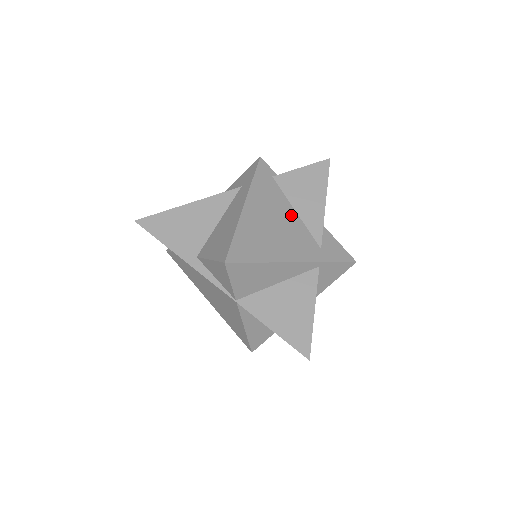
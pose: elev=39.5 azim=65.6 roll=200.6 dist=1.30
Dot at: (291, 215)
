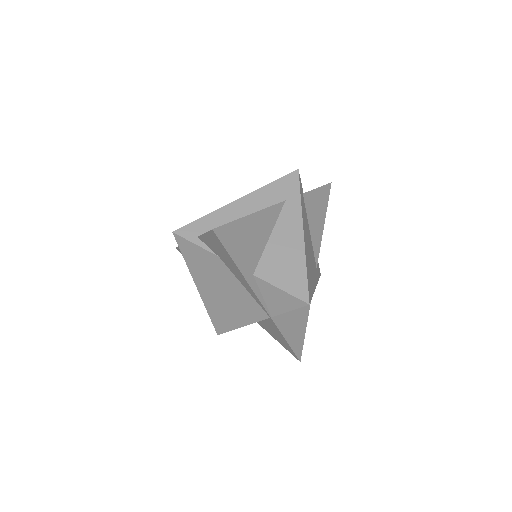
Dot at: (310, 237)
